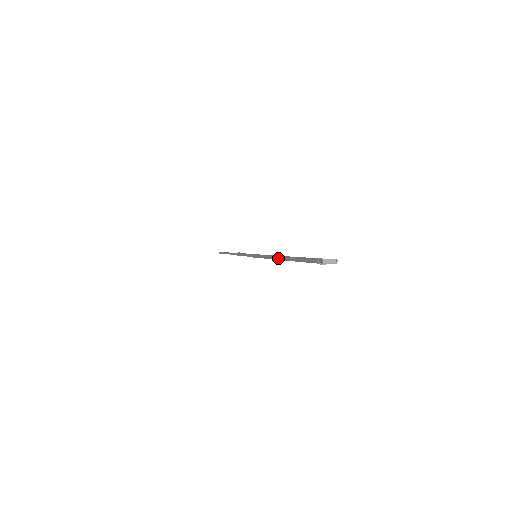
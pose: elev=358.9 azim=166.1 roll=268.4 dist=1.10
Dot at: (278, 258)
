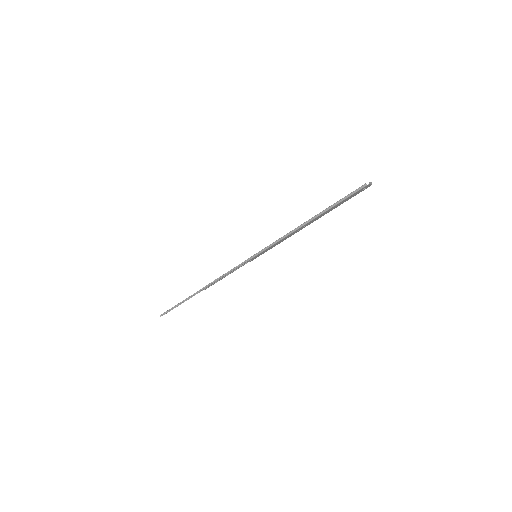
Dot at: (310, 220)
